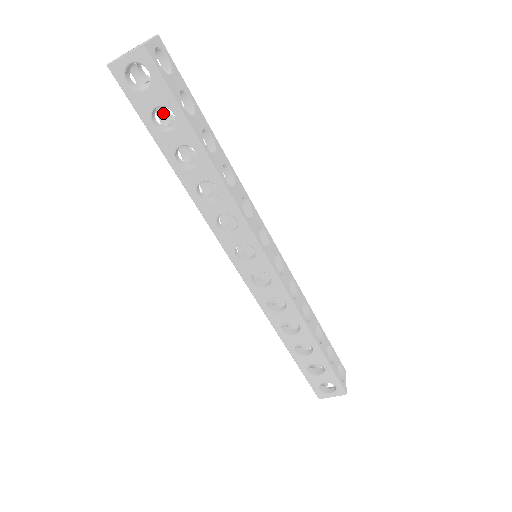
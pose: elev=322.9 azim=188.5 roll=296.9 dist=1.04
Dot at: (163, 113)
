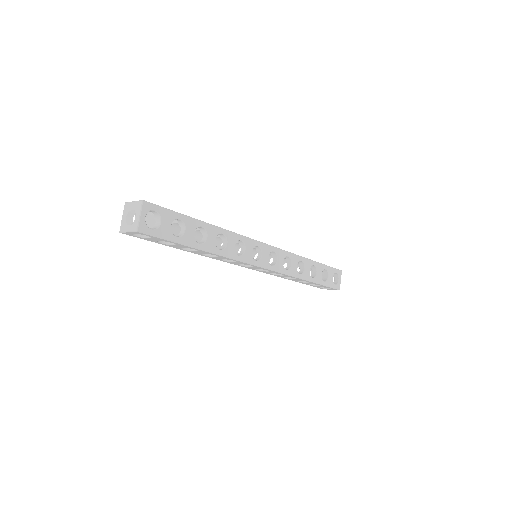
Dot at: occluded
